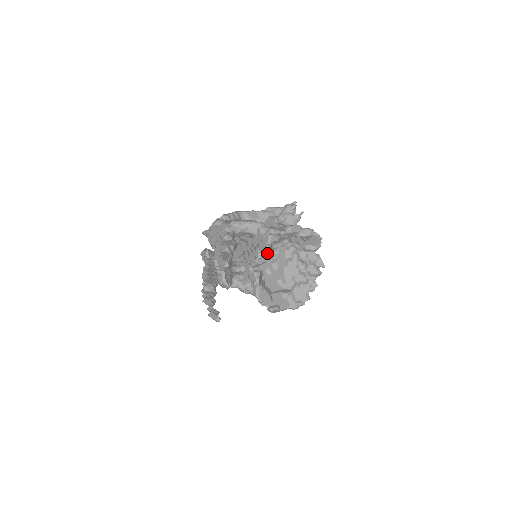
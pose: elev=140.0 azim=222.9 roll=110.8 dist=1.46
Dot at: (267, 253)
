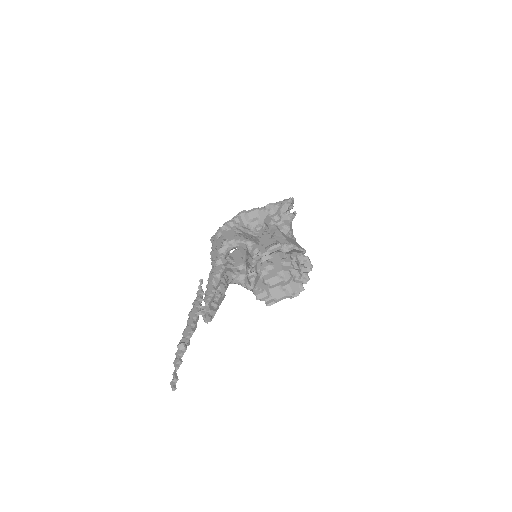
Dot at: (261, 258)
